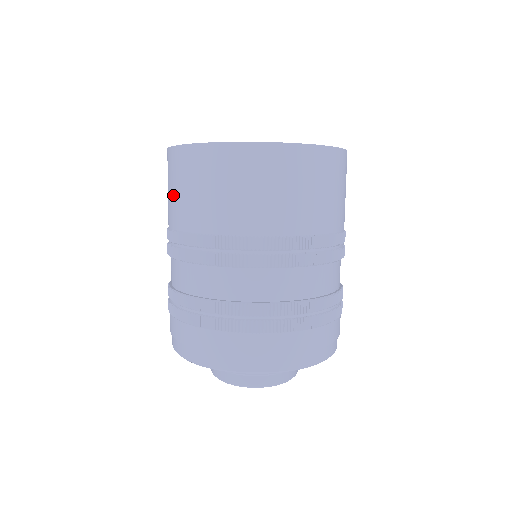
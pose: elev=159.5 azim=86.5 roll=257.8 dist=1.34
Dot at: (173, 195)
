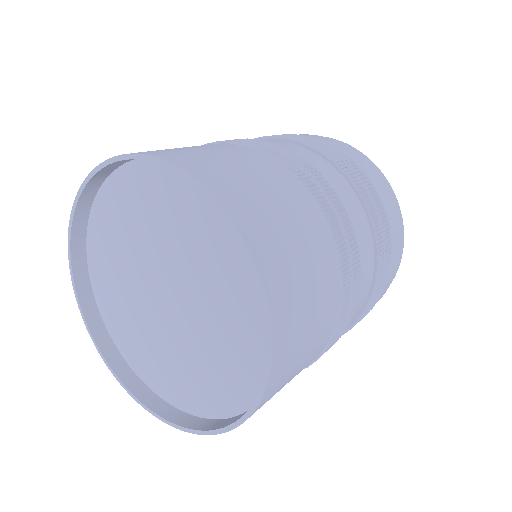
Dot at: occluded
